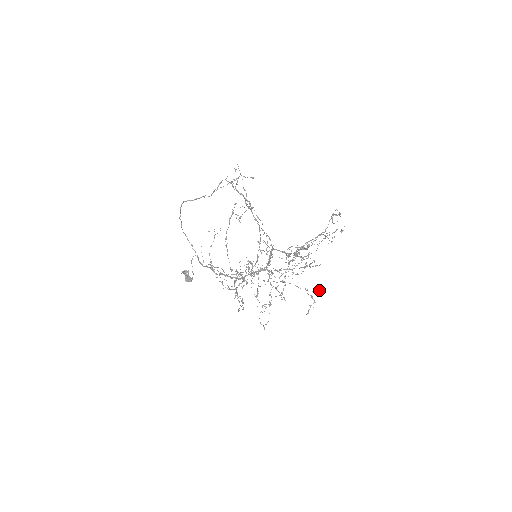
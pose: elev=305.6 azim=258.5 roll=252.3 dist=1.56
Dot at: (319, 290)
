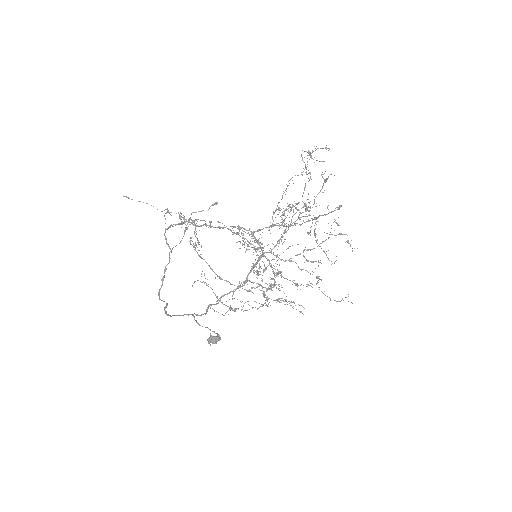
Dot at: (335, 222)
